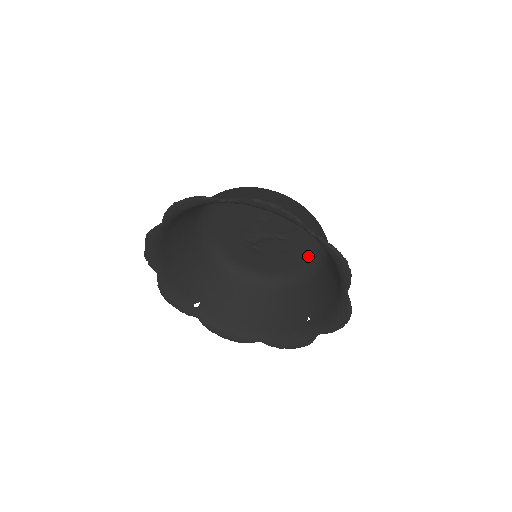
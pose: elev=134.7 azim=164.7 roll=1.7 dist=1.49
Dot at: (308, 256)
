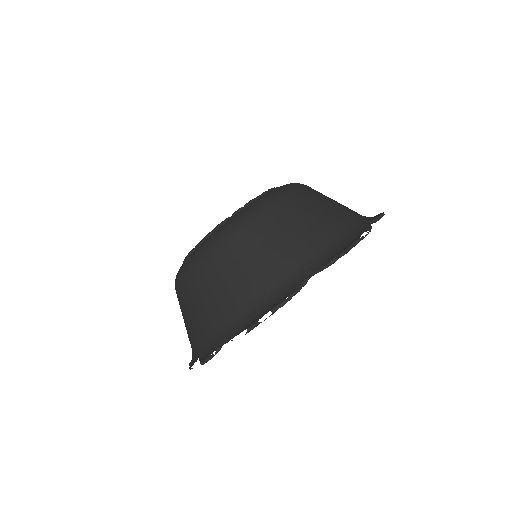
Dot at: occluded
